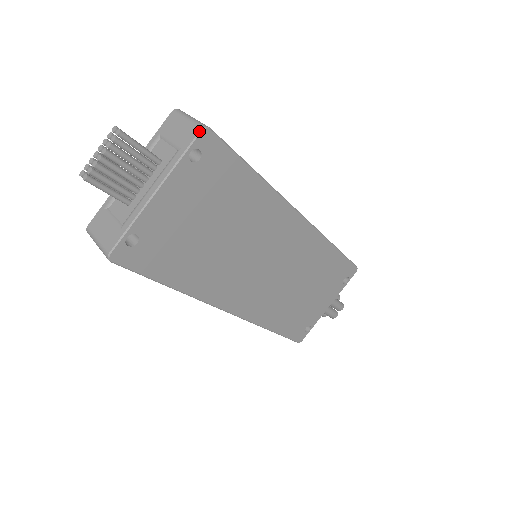
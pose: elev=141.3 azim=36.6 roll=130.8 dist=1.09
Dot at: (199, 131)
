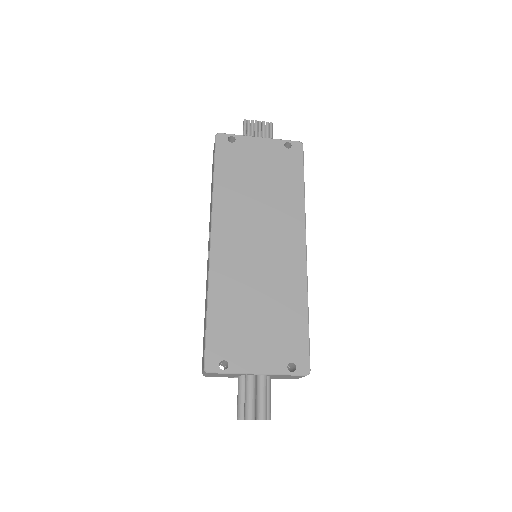
Dot at: (298, 141)
